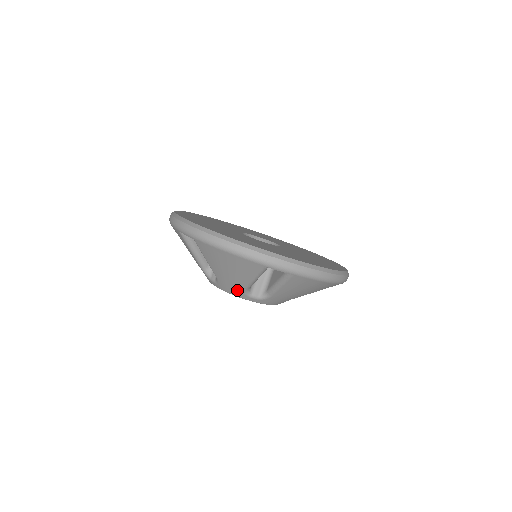
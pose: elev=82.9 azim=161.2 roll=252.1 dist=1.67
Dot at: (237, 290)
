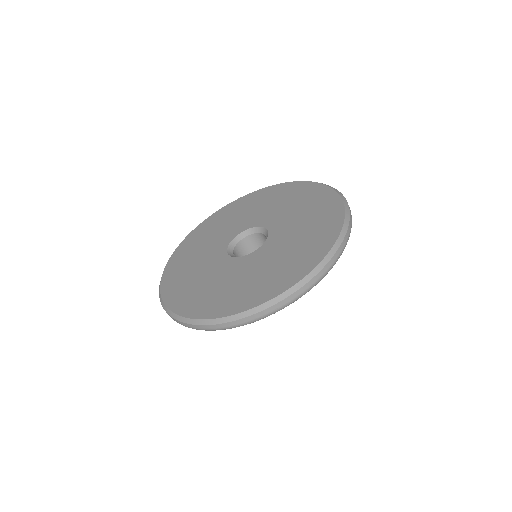
Dot at: occluded
